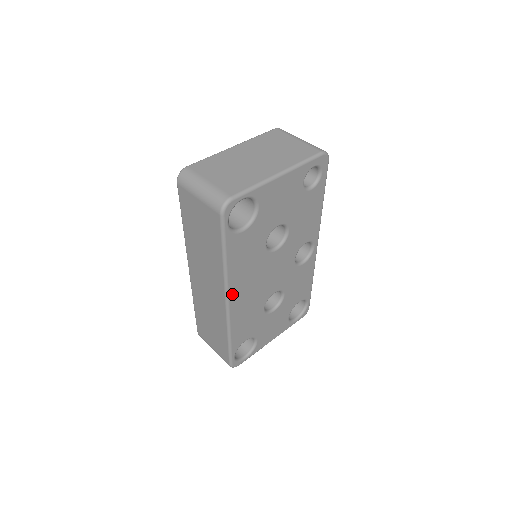
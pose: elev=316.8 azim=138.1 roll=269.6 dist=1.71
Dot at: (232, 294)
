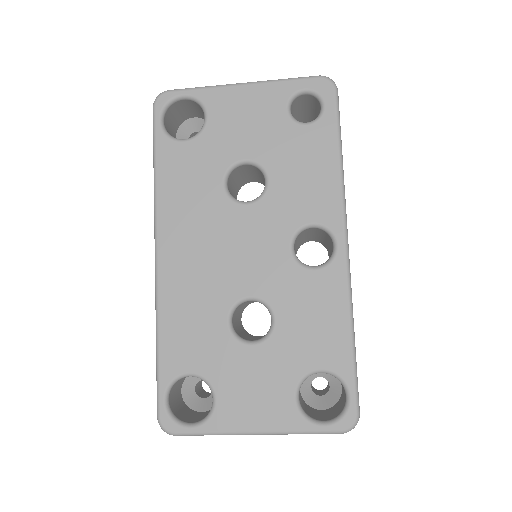
Dot at: (163, 242)
